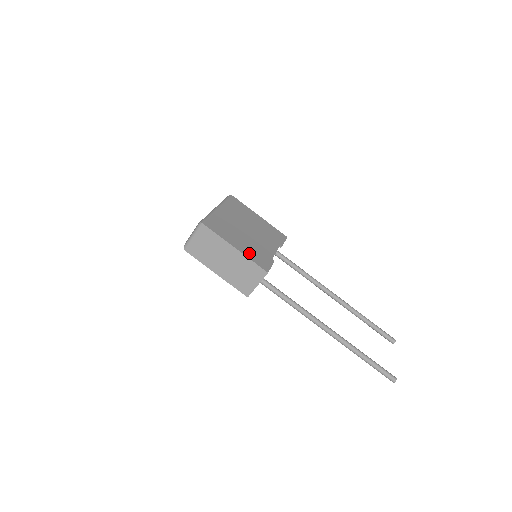
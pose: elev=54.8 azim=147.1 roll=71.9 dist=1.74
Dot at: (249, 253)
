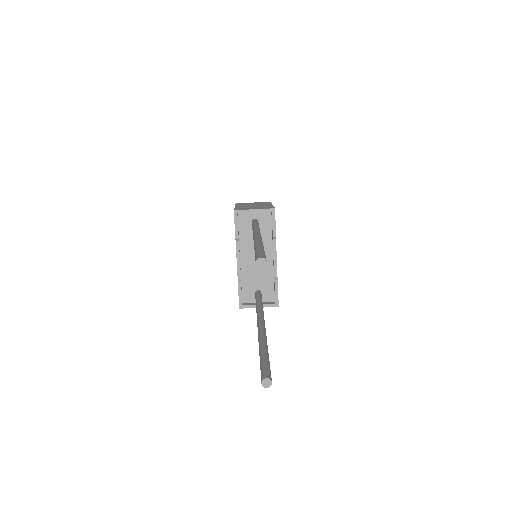
Dot at: occluded
